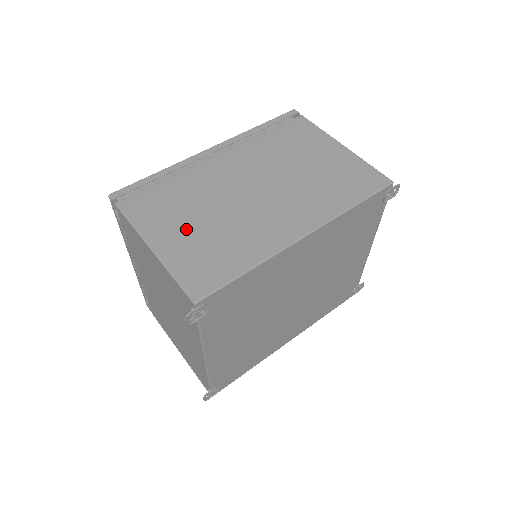
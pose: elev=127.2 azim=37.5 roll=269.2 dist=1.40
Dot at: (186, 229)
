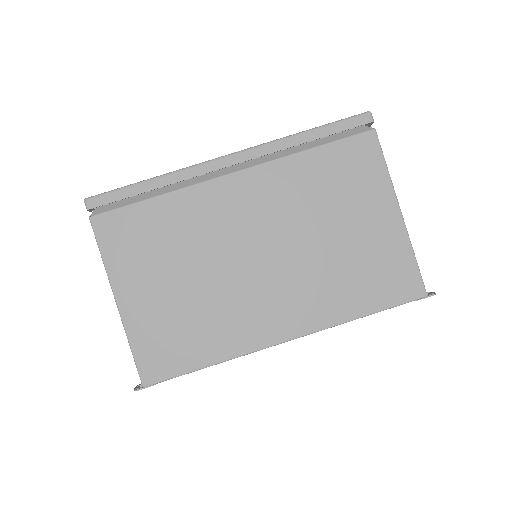
Dot at: (160, 287)
